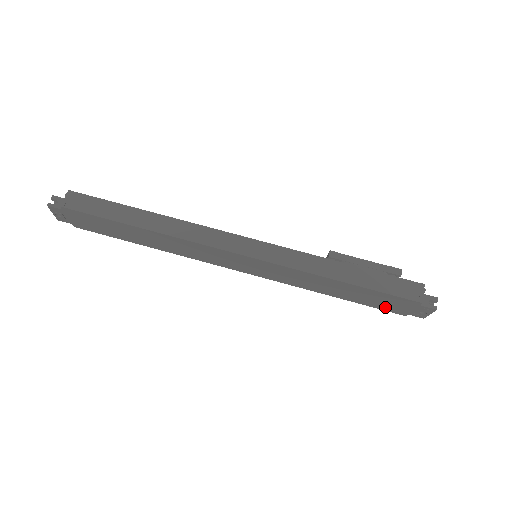
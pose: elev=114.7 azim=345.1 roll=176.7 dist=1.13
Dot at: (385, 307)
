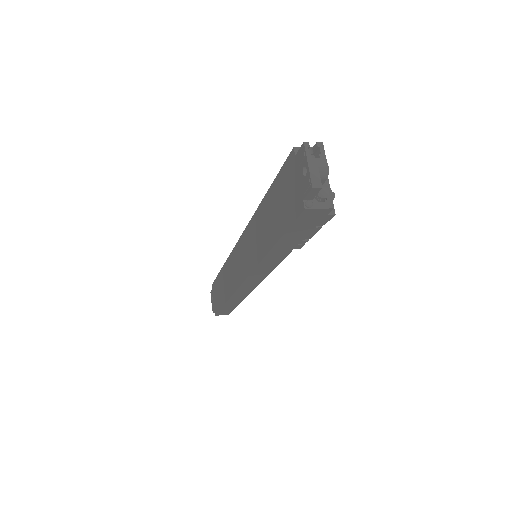
Dot at: (291, 212)
